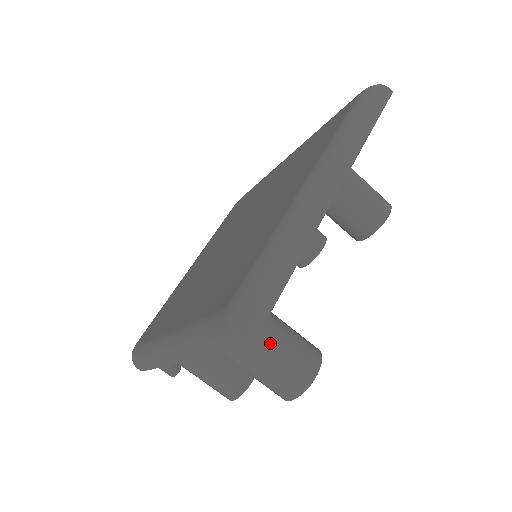
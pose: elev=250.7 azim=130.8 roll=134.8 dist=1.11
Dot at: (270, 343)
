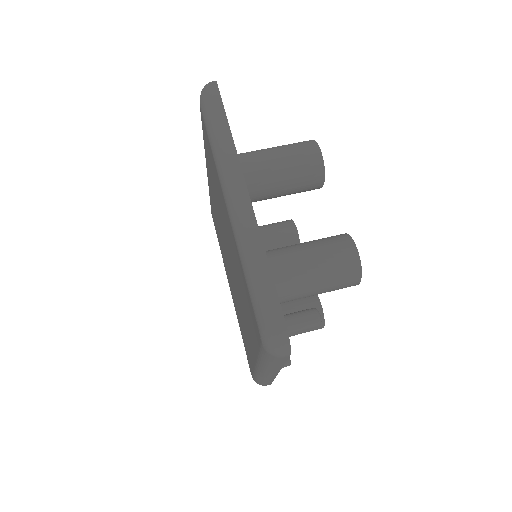
Dot at: occluded
